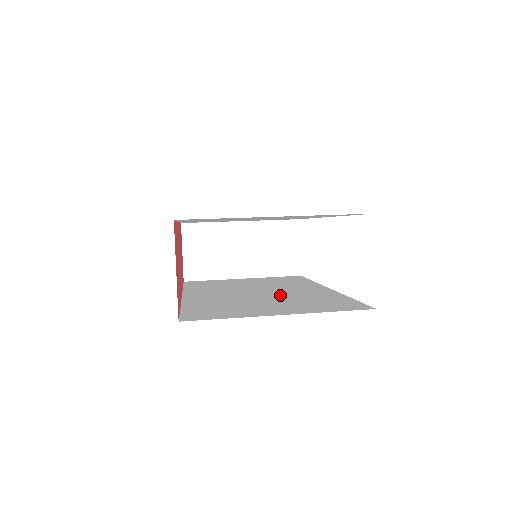
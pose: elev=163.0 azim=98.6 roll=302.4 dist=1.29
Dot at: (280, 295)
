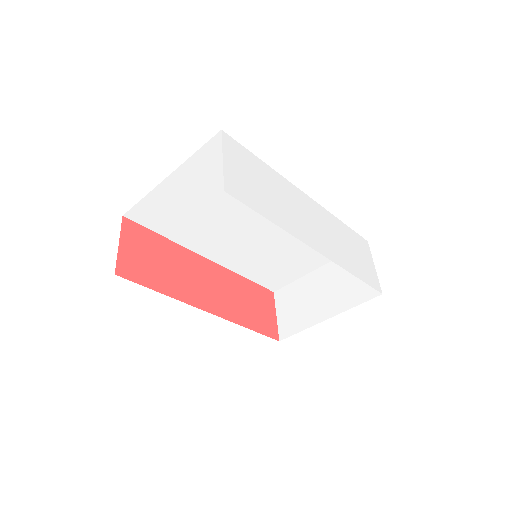
Dot at: occluded
